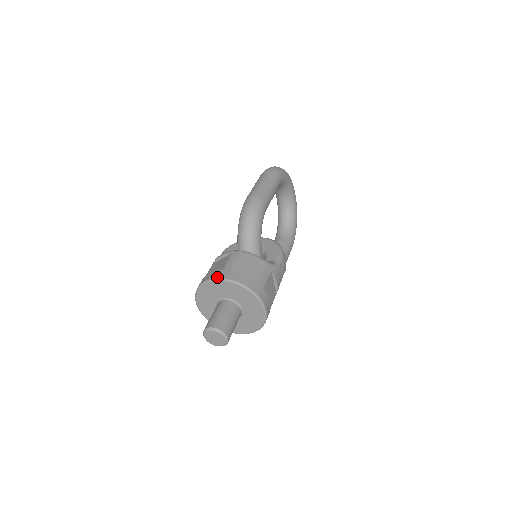
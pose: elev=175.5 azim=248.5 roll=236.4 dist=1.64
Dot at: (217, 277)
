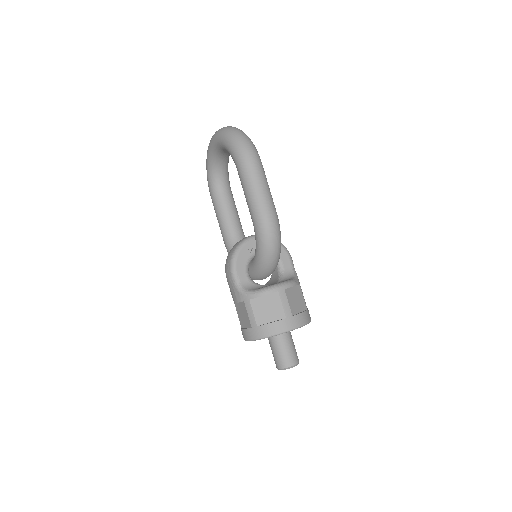
Dot at: (289, 329)
